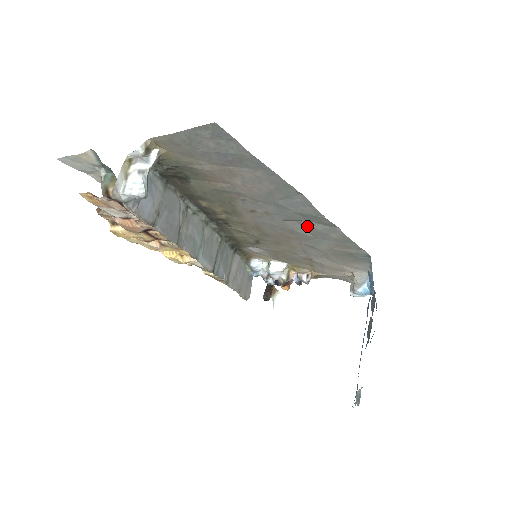
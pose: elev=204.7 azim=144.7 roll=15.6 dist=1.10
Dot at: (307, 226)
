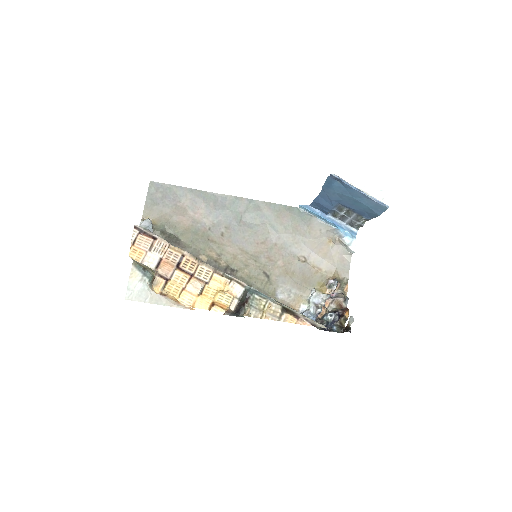
Dot at: (249, 217)
